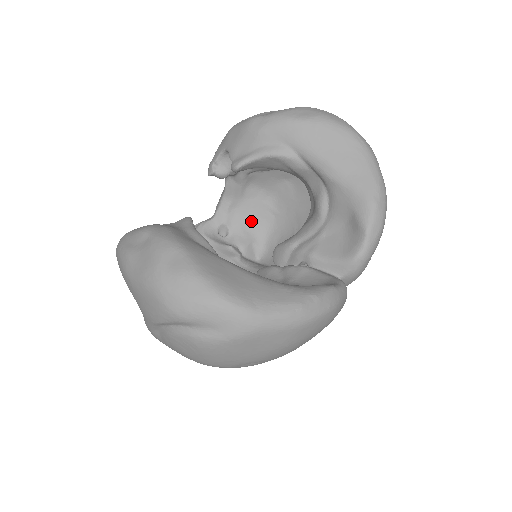
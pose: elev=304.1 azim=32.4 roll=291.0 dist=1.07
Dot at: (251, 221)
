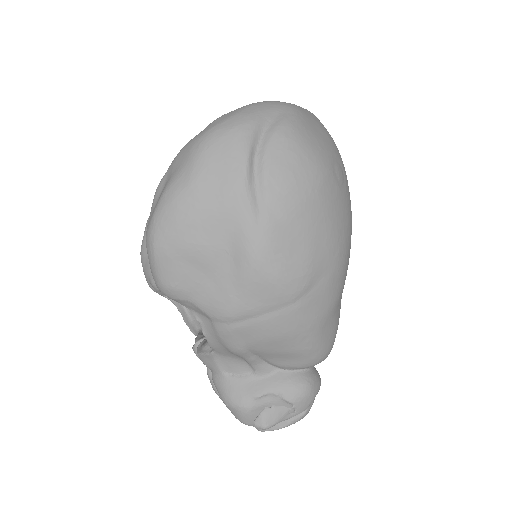
Dot at: occluded
